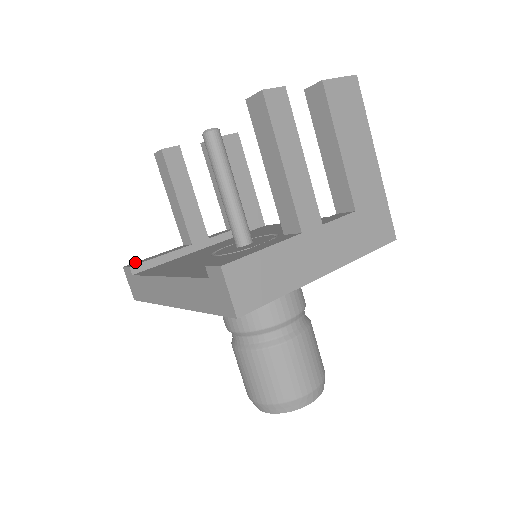
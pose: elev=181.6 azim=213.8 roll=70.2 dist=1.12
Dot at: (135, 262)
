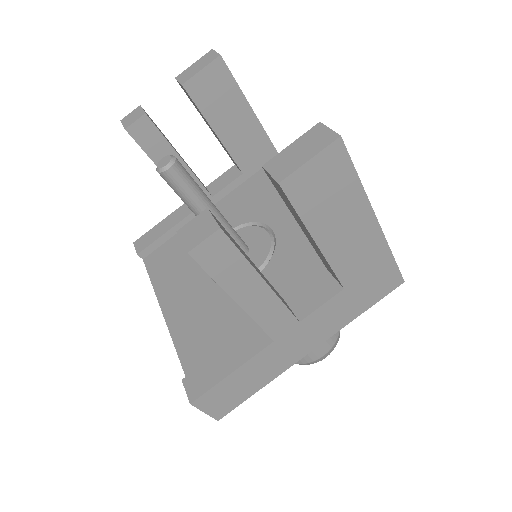
Dot at: (143, 235)
